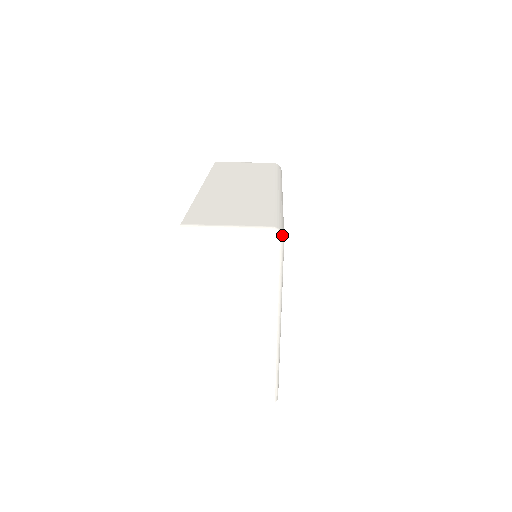
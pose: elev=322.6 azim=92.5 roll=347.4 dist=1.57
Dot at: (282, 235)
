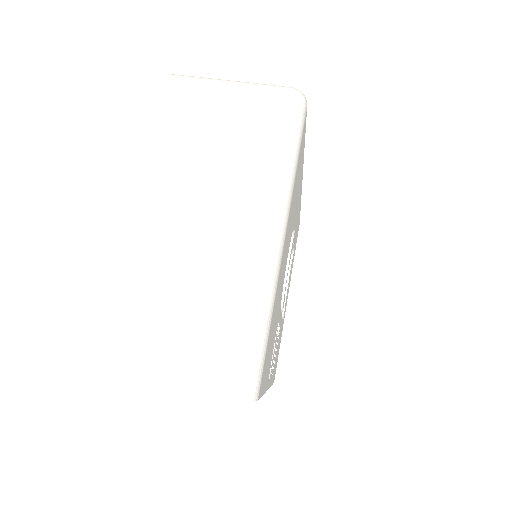
Dot at: (305, 97)
